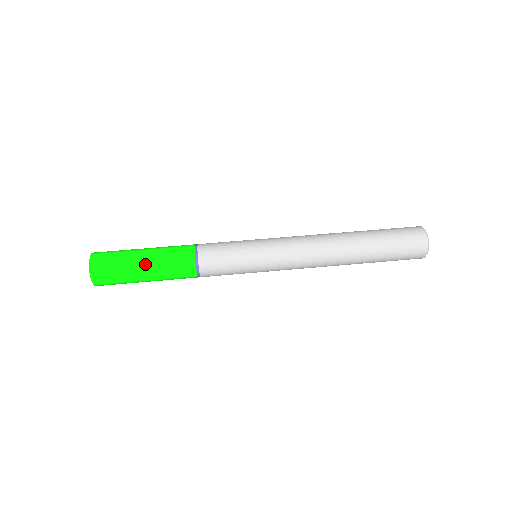
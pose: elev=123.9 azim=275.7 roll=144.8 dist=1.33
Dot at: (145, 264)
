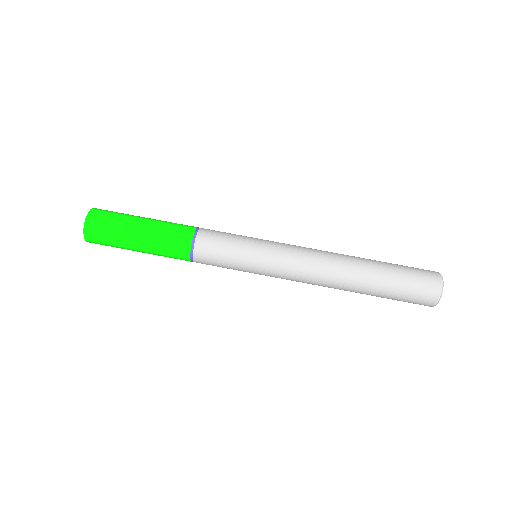
Dot at: (143, 225)
